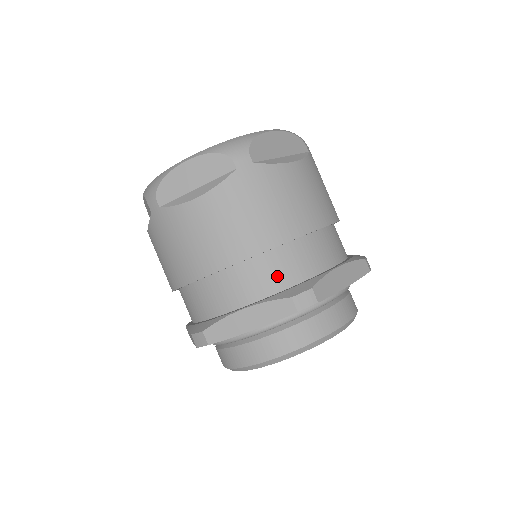
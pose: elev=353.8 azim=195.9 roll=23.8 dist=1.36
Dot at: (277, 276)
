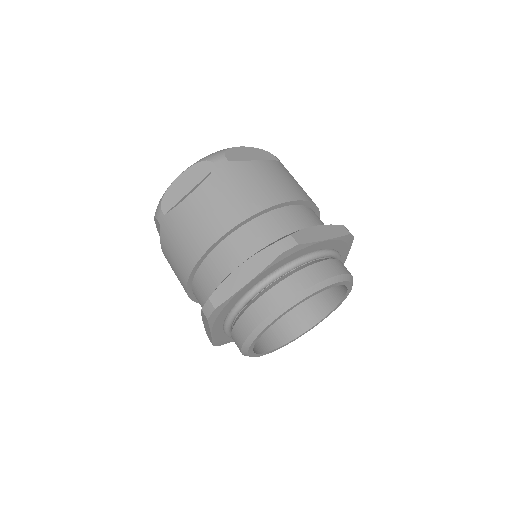
Dot at: (321, 222)
